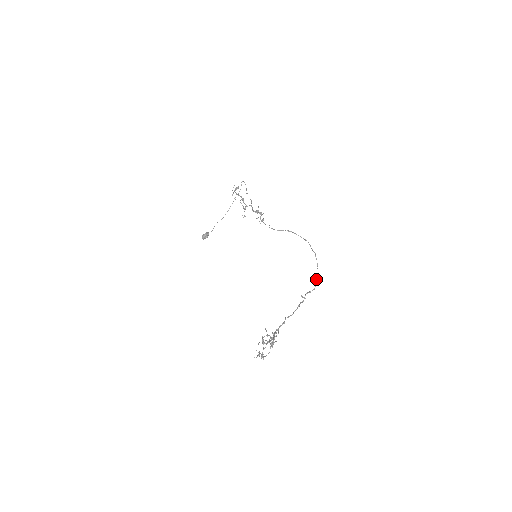
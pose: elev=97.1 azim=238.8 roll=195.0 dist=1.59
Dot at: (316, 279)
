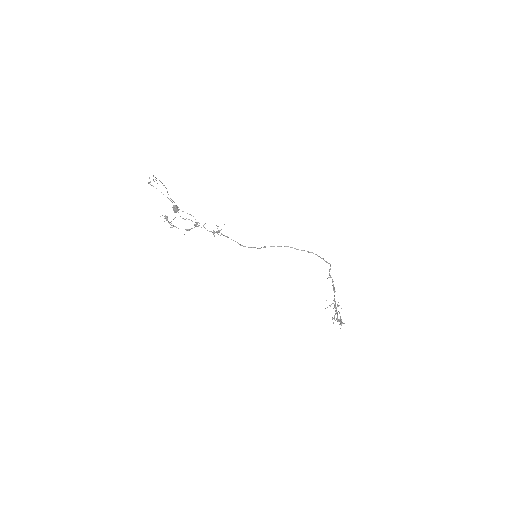
Dot at: (326, 262)
